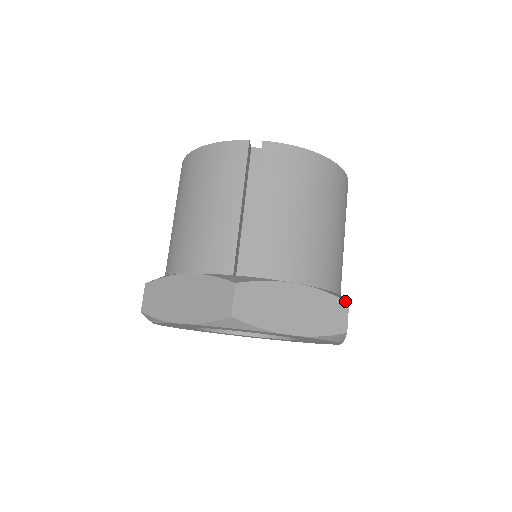
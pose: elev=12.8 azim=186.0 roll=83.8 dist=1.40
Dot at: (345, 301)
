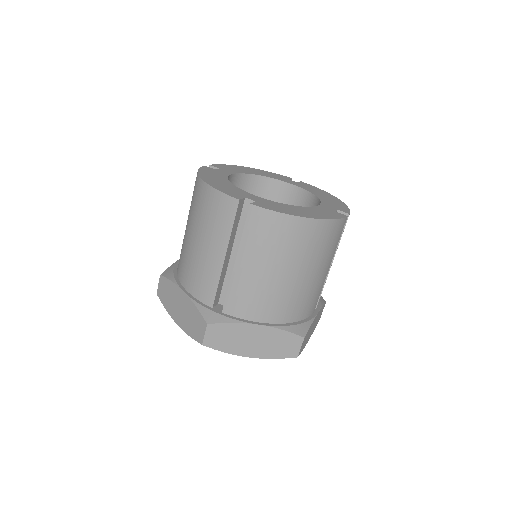
Dot at: (301, 337)
